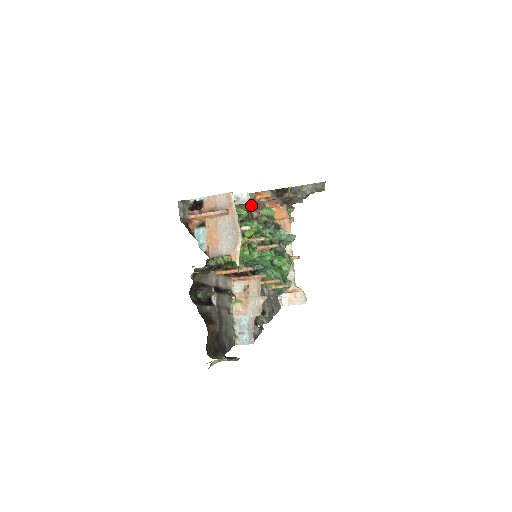
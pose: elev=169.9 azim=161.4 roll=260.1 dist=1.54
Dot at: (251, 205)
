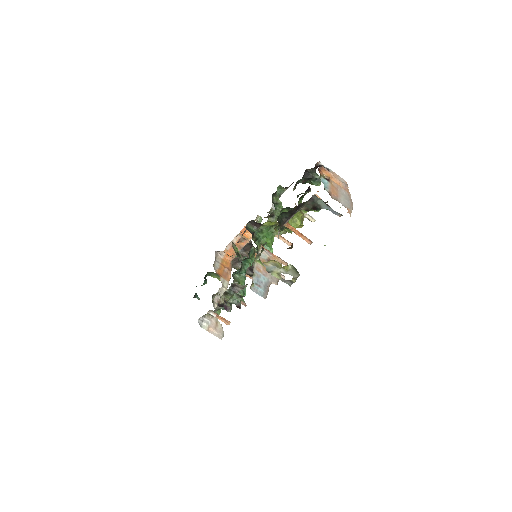
Dot at: (246, 229)
